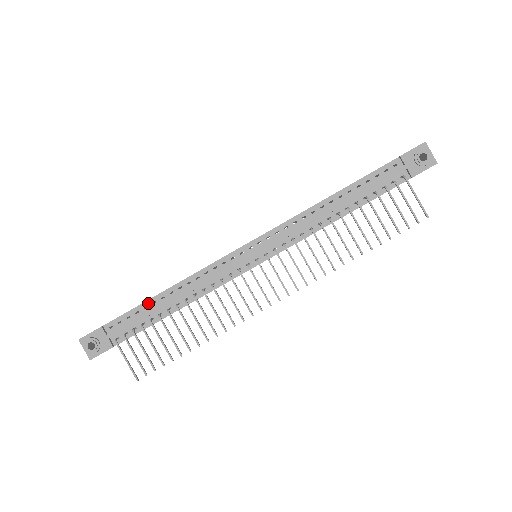
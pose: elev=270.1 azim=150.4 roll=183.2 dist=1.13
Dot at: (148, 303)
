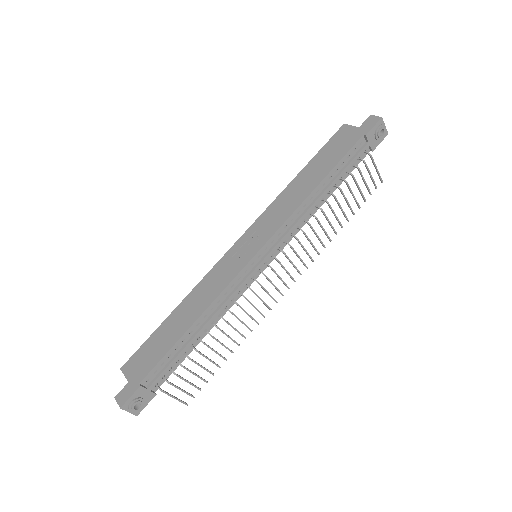
Dot at: (178, 343)
